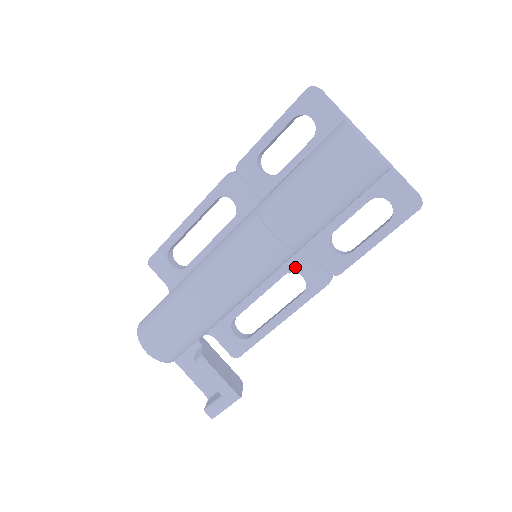
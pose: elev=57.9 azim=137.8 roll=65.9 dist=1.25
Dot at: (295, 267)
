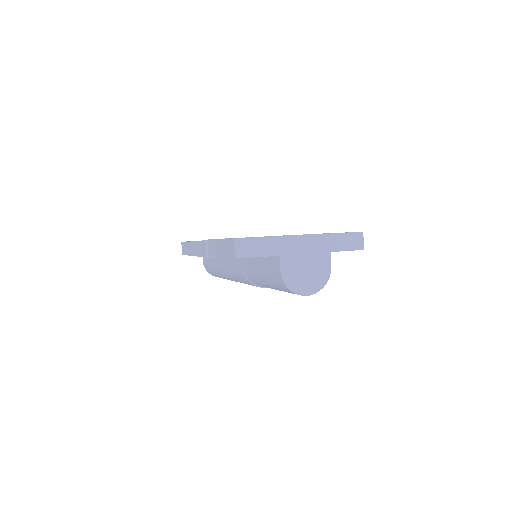
Dot at: occluded
